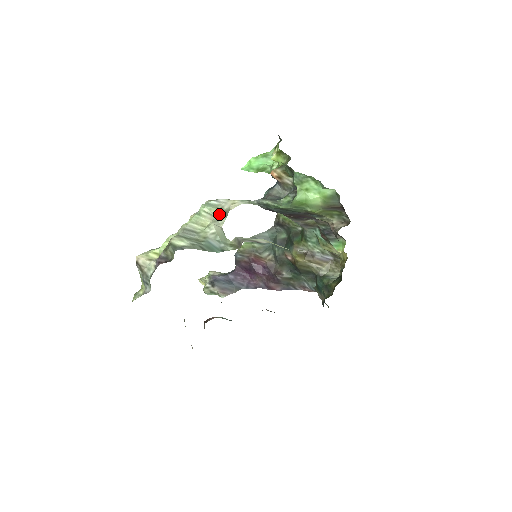
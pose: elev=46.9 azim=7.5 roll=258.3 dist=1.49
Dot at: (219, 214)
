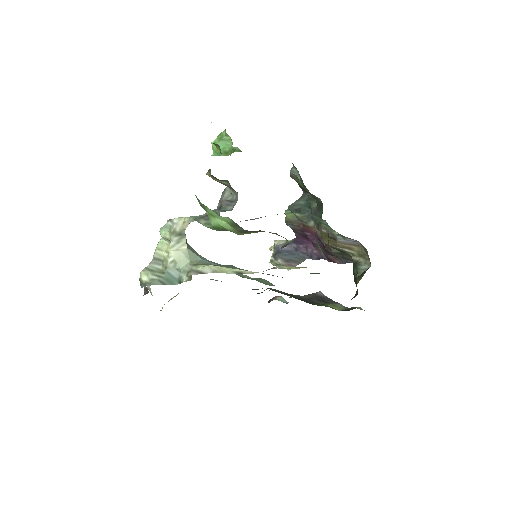
Dot at: (174, 238)
